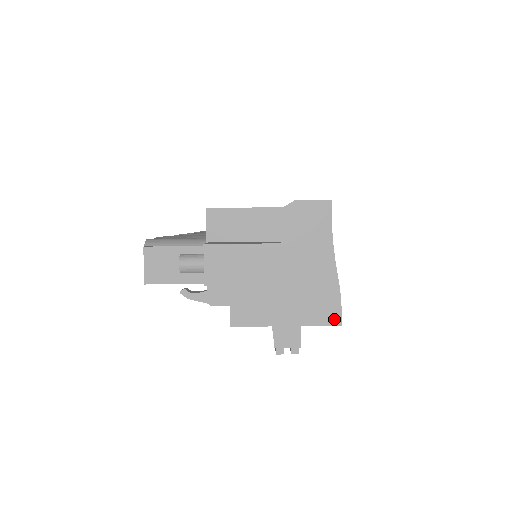
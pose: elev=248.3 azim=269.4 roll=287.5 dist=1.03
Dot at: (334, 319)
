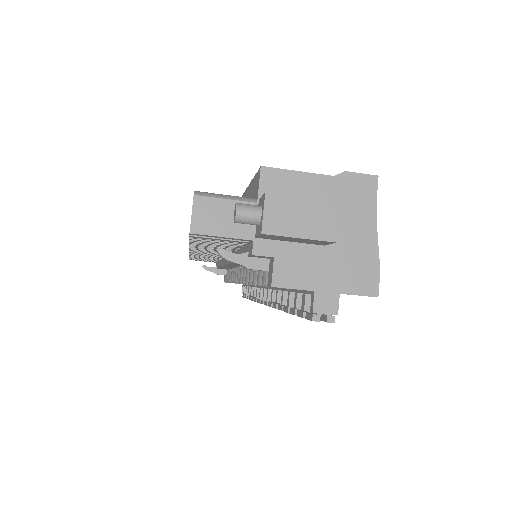
Dot at: (372, 290)
